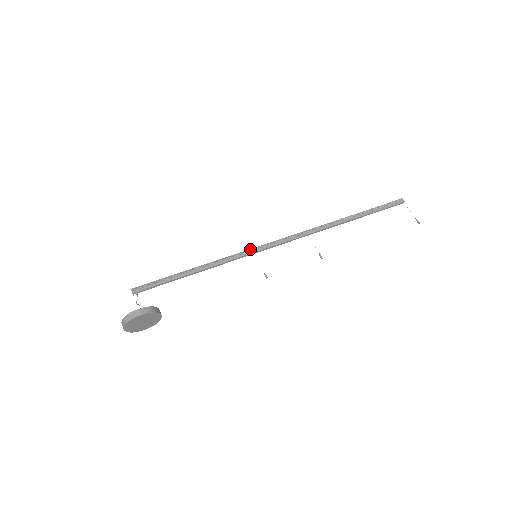
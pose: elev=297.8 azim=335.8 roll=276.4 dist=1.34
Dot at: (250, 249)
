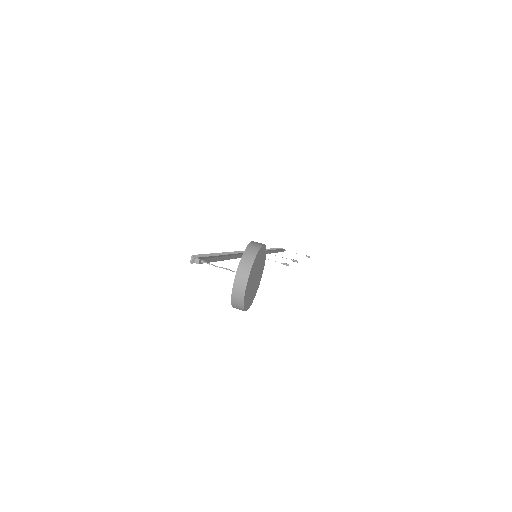
Dot at: occluded
